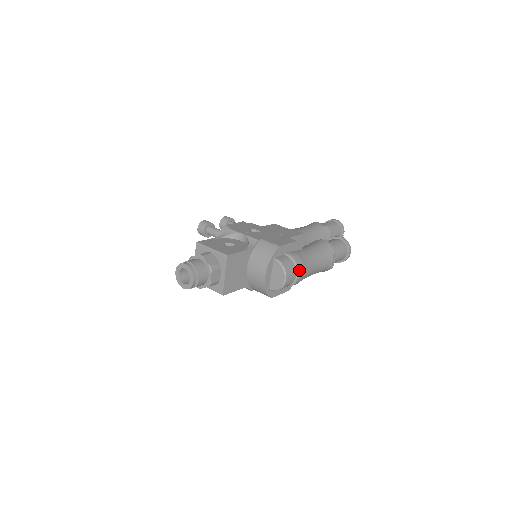
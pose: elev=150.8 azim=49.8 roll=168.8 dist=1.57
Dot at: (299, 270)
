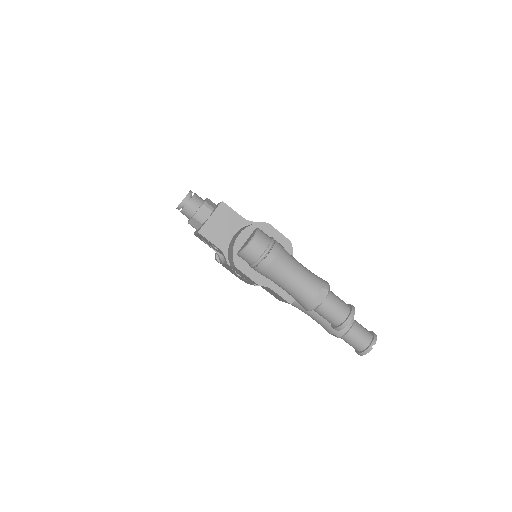
Dot at: (271, 249)
